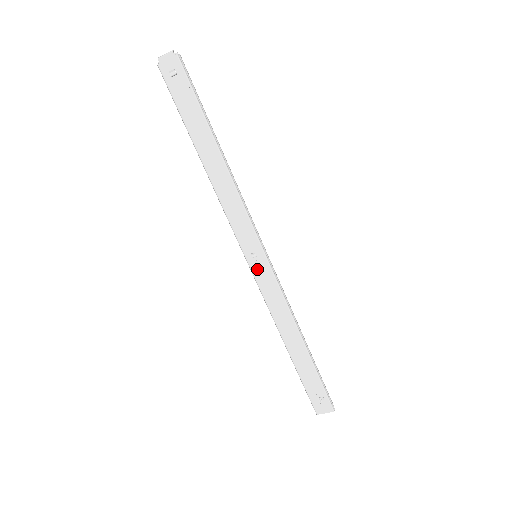
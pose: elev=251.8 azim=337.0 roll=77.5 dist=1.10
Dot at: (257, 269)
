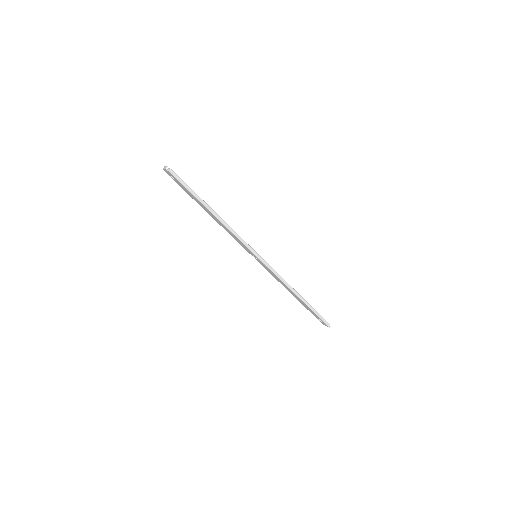
Dot at: (259, 262)
